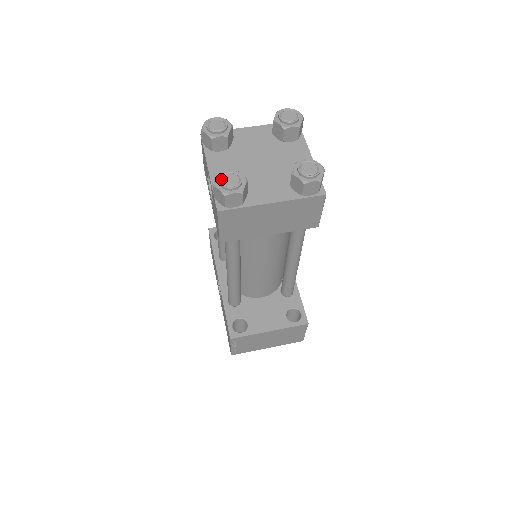
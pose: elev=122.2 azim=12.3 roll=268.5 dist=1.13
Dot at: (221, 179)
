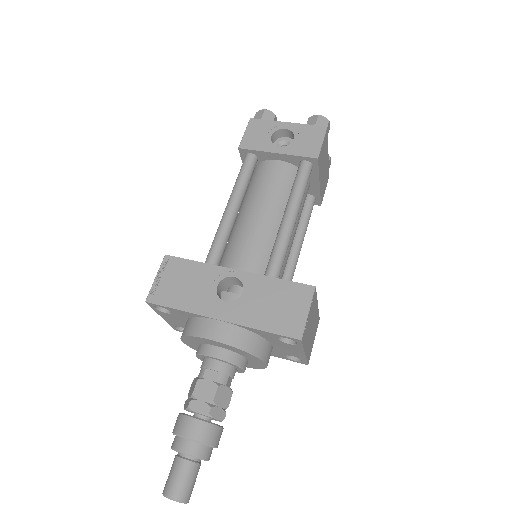
Dot at: occluded
